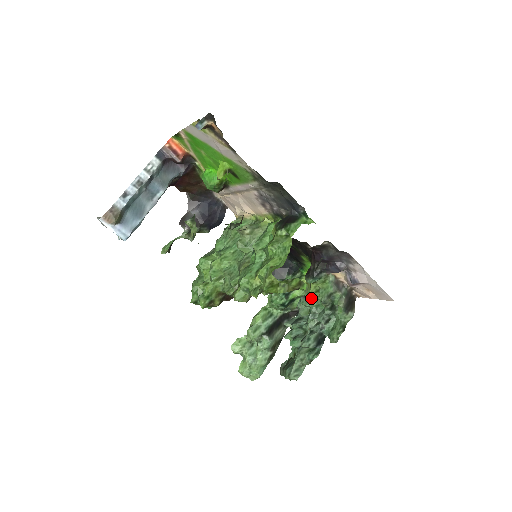
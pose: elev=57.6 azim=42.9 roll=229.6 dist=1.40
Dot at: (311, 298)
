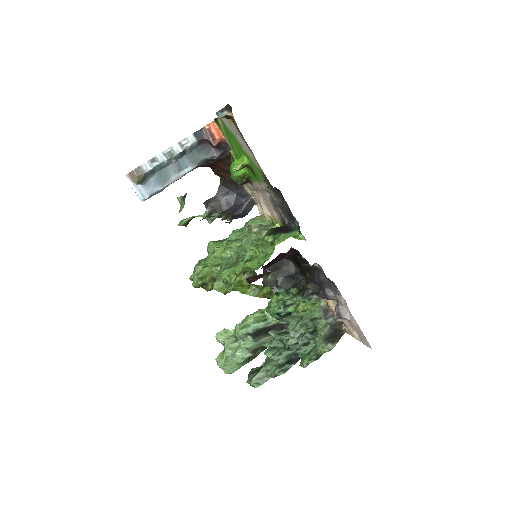
Dot at: (297, 316)
